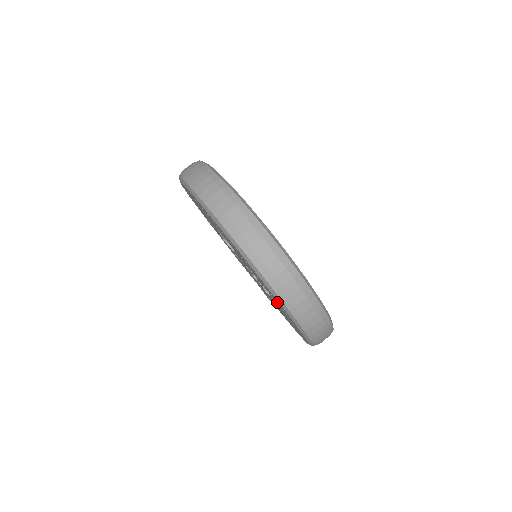
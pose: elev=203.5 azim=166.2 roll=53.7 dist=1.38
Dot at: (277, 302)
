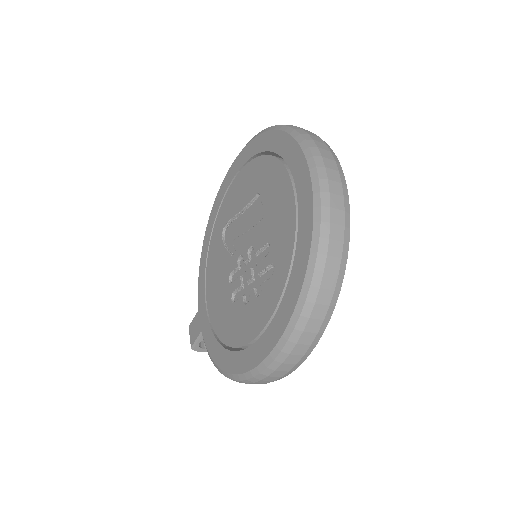
Dot at: (286, 281)
